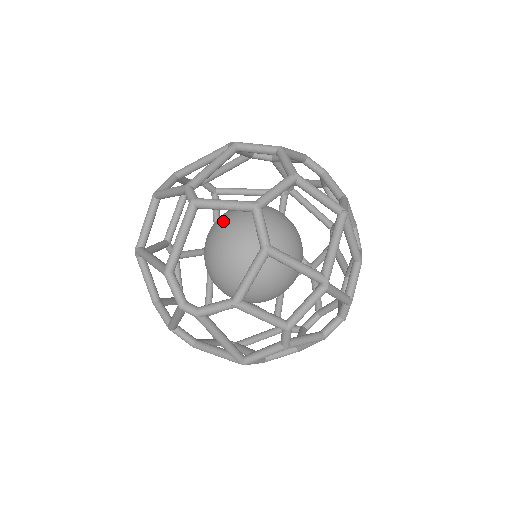
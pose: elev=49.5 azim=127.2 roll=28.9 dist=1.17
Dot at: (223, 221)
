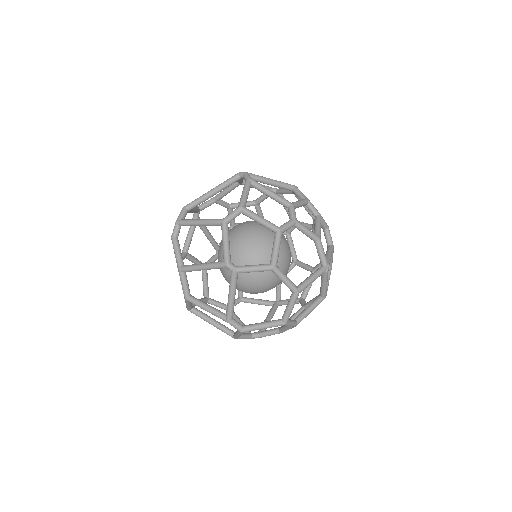
Dot at: (237, 279)
